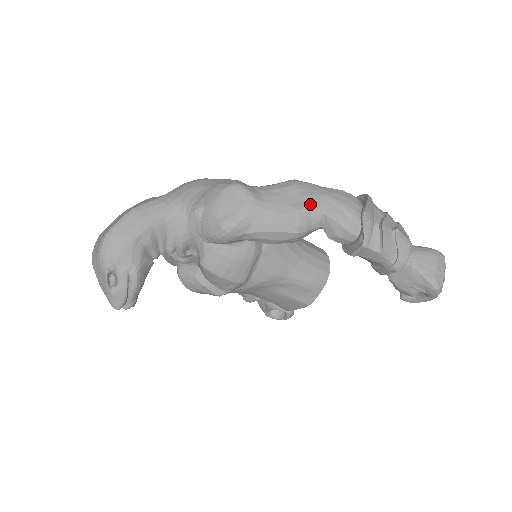
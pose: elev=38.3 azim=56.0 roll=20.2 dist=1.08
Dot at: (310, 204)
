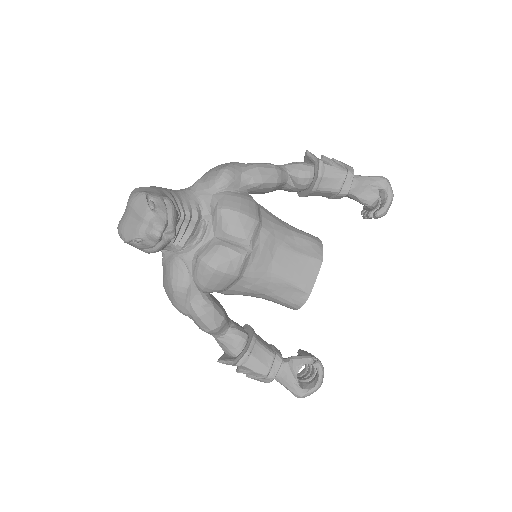
Dot at: occluded
